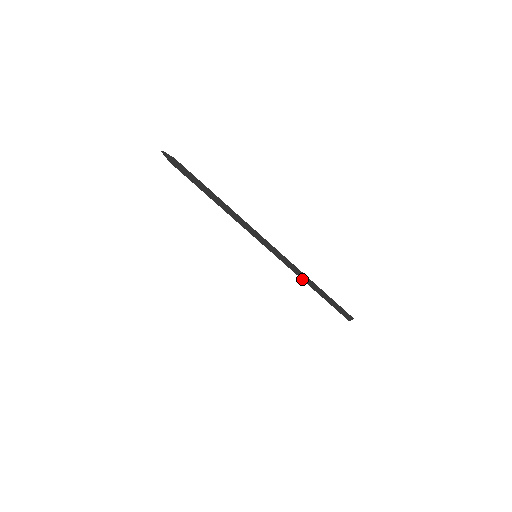
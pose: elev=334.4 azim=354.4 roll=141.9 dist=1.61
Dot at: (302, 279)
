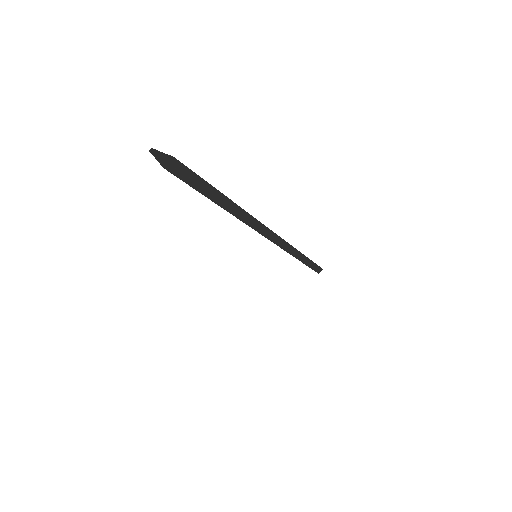
Dot at: occluded
